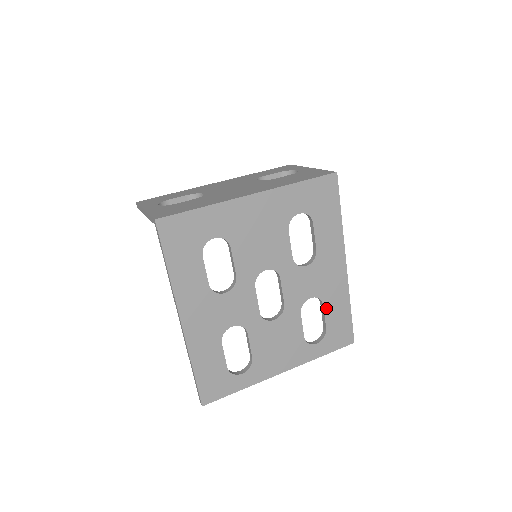
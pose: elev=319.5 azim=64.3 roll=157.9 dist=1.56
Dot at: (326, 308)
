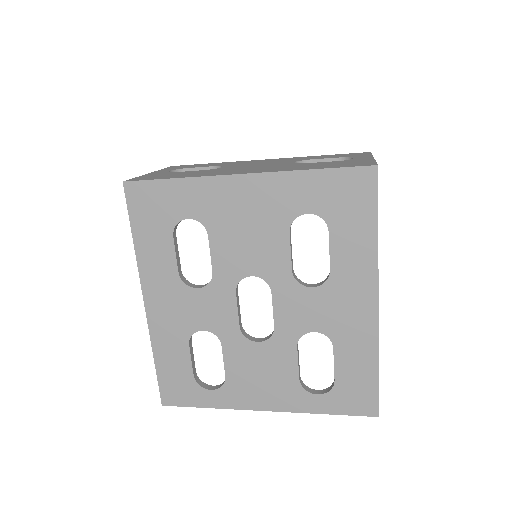
Dot at: (337, 353)
